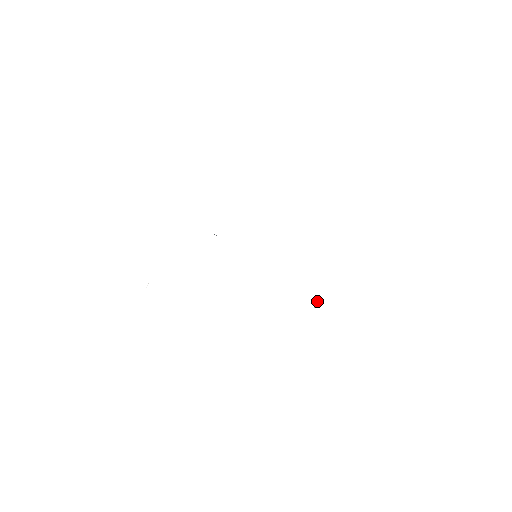
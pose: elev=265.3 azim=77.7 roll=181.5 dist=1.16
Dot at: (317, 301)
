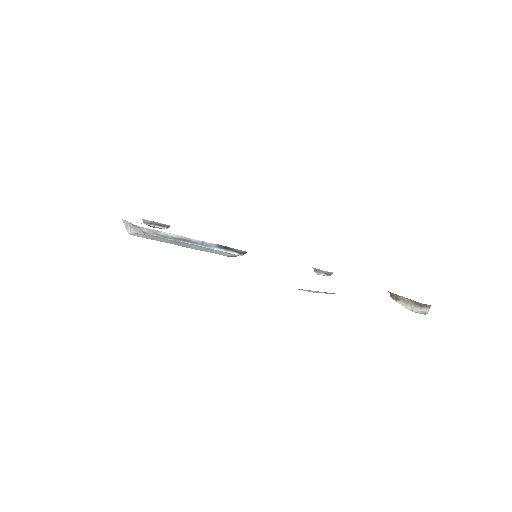
Dot at: occluded
